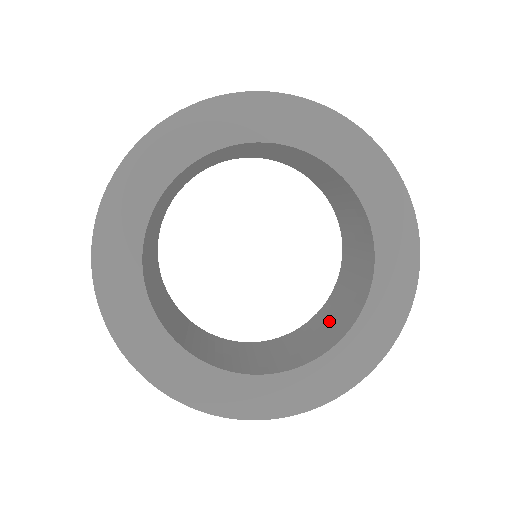
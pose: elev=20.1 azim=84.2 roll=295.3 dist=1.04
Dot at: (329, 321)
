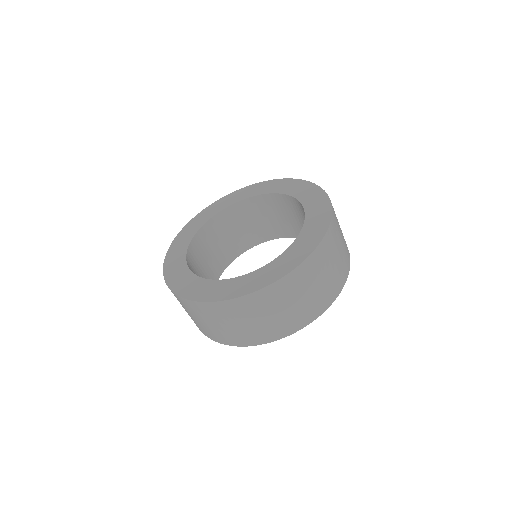
Dot at: occluded
